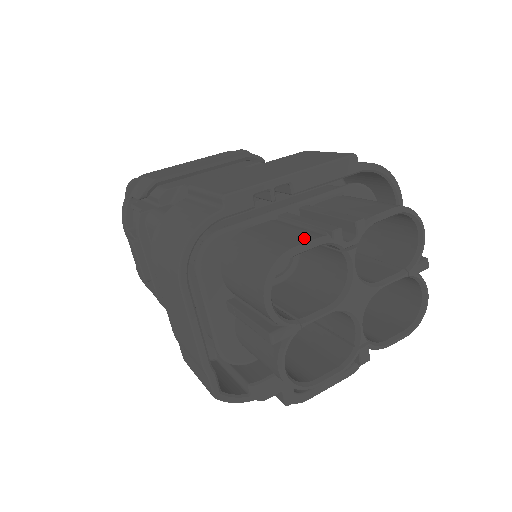
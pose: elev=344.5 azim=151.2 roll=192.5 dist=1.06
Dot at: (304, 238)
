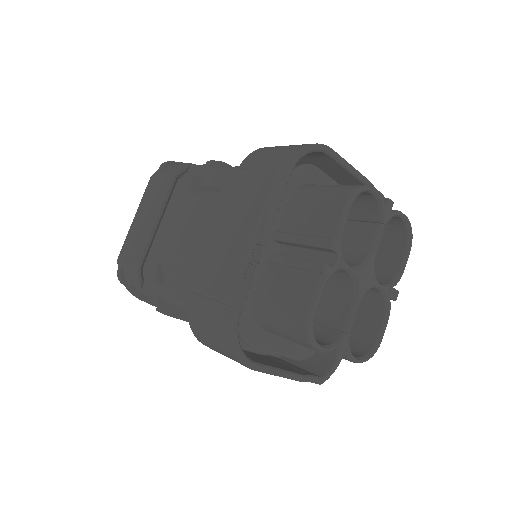
Dot at: (308, 291)
